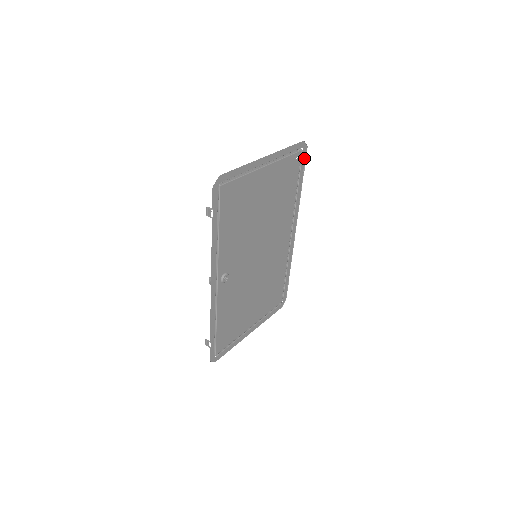
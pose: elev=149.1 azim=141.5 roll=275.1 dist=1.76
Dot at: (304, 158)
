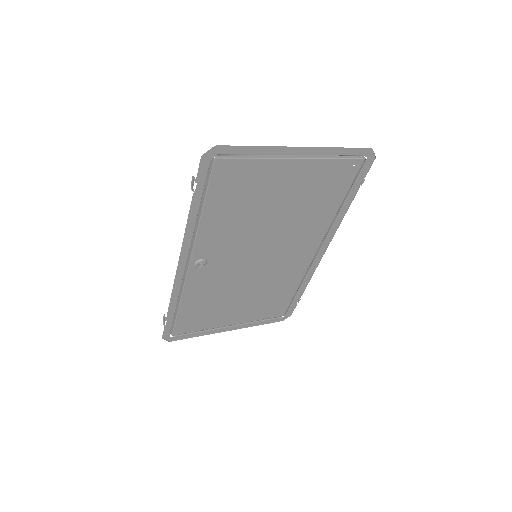
Dot at: (366, 170)
